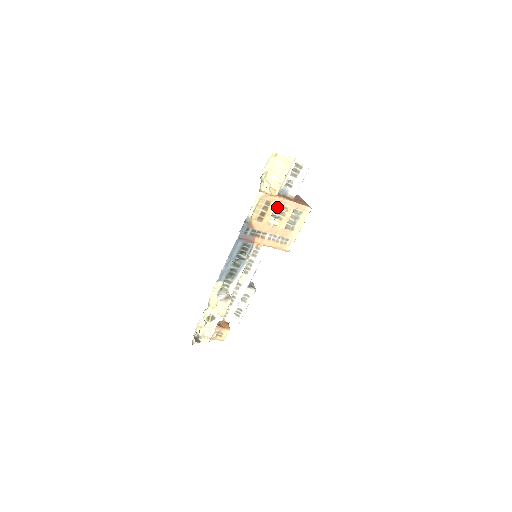
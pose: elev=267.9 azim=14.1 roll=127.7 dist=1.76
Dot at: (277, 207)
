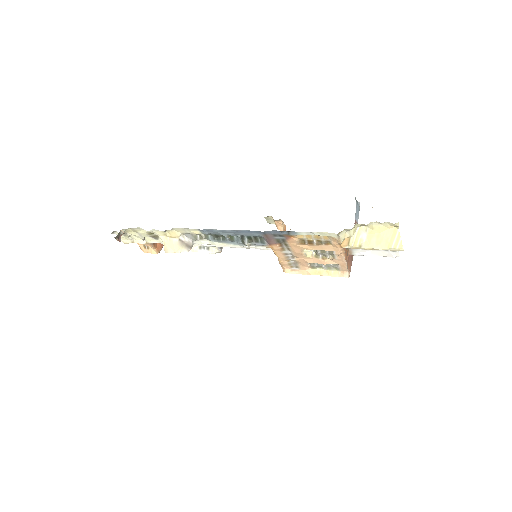
Dot at: (329, 250)
